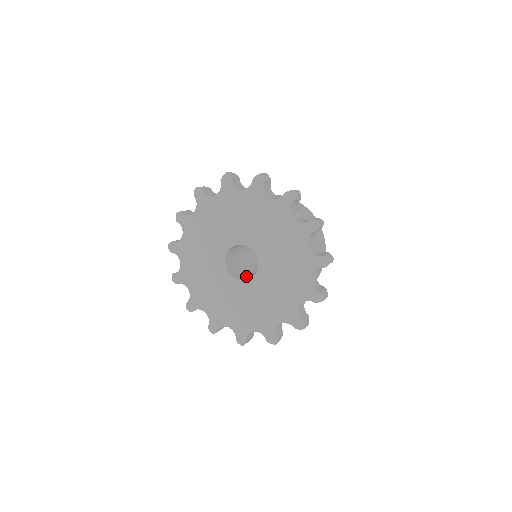
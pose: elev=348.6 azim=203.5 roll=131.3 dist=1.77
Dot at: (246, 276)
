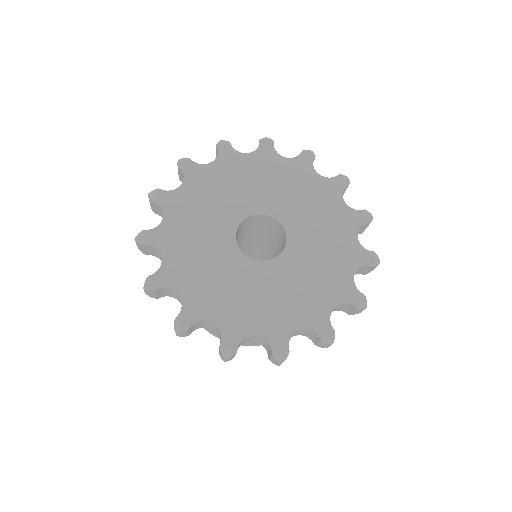
Dot at: occluded
